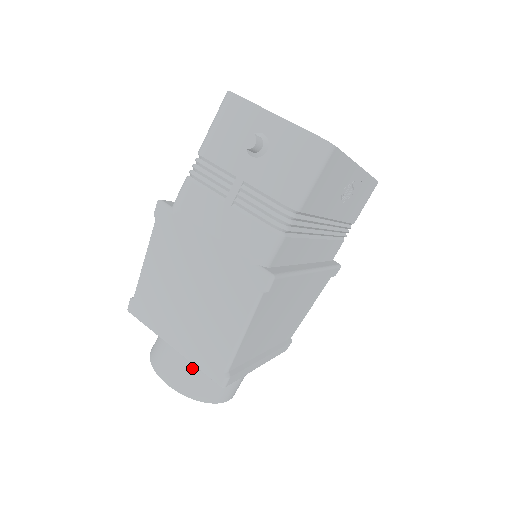
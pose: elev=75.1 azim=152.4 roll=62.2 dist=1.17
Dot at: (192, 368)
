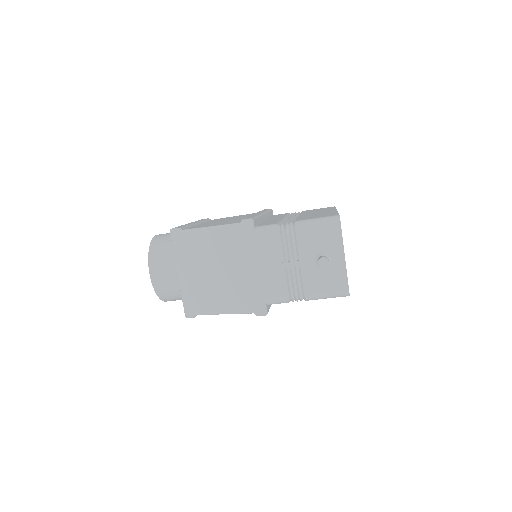
Dot at: (172, 283)
